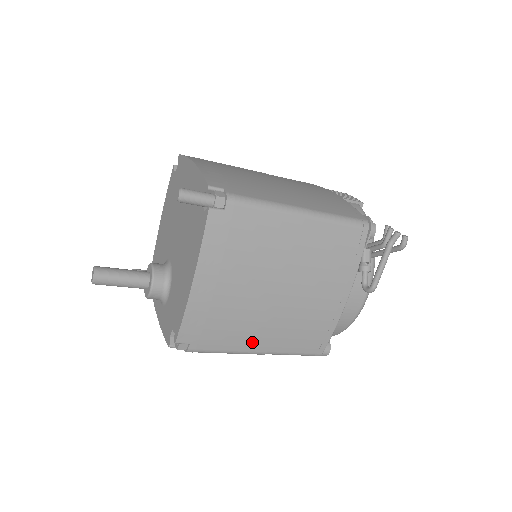
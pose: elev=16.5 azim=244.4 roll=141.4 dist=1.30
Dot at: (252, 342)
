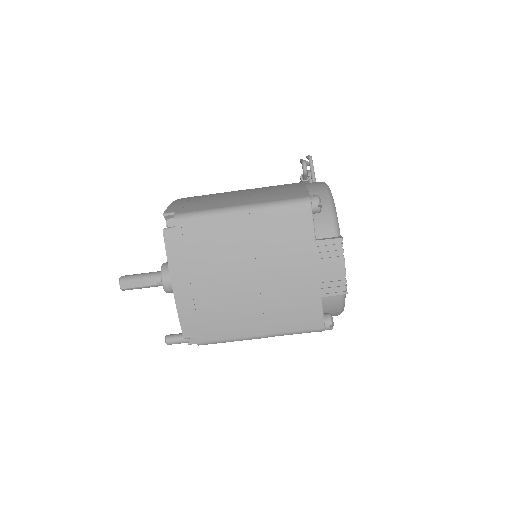
Dot at: (230, 203)
